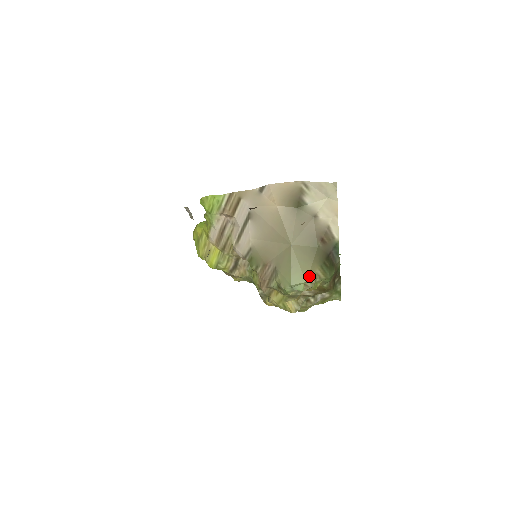
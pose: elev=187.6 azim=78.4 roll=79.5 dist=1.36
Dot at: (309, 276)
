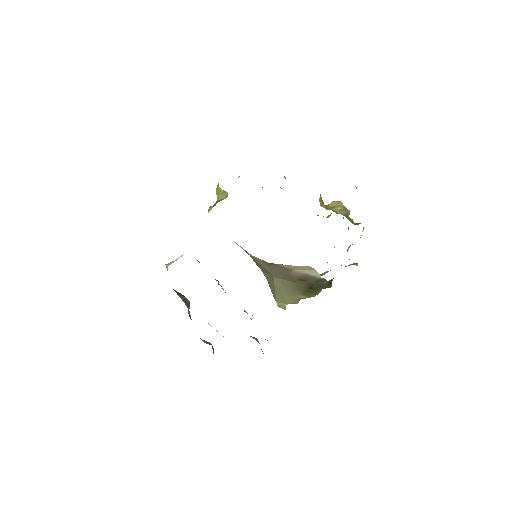
Dot at: (291, 301)
